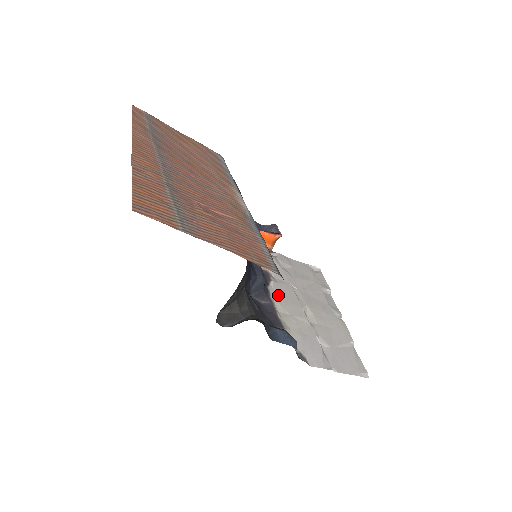
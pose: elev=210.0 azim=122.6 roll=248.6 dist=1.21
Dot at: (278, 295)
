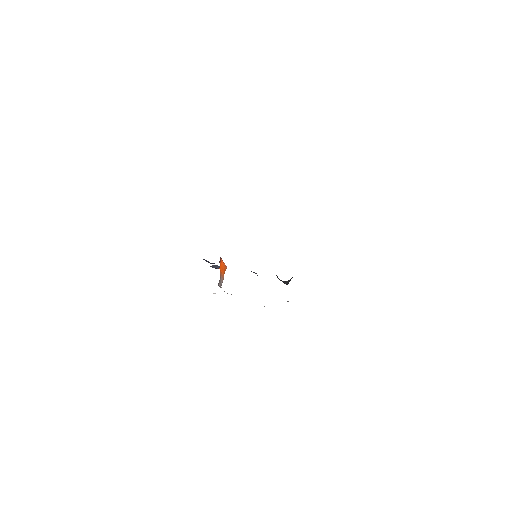
Dot at: occluded
